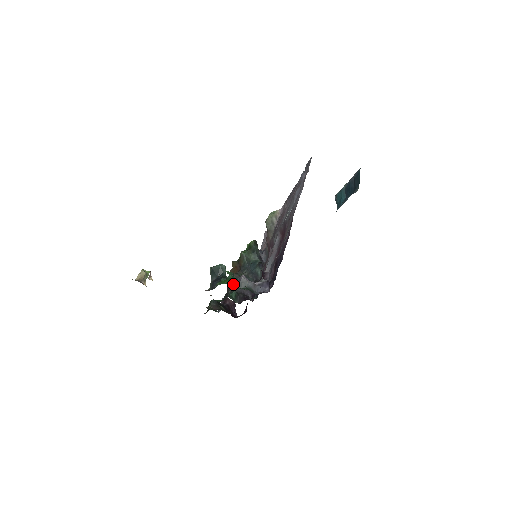
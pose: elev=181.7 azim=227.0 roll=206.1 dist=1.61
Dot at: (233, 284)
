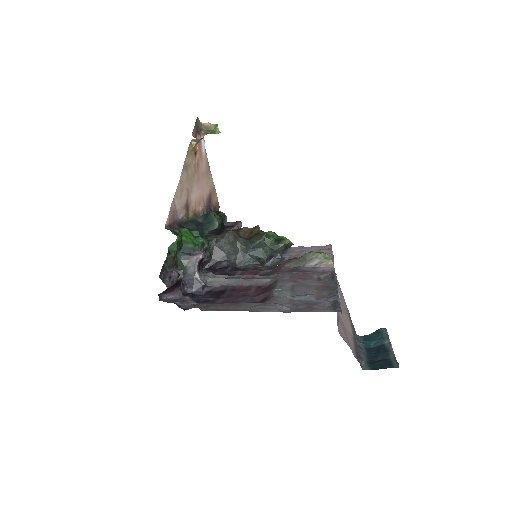
Dot at: (185, 249)
